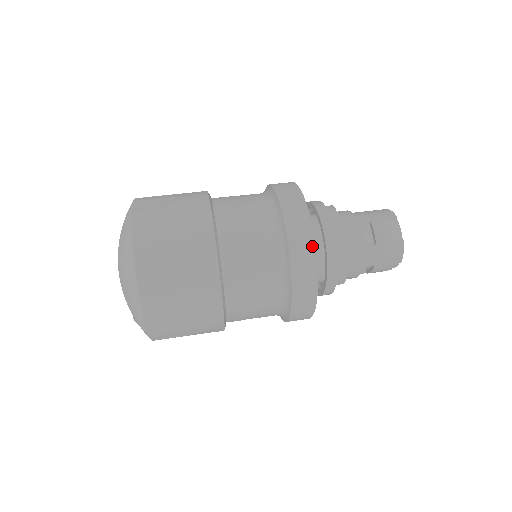
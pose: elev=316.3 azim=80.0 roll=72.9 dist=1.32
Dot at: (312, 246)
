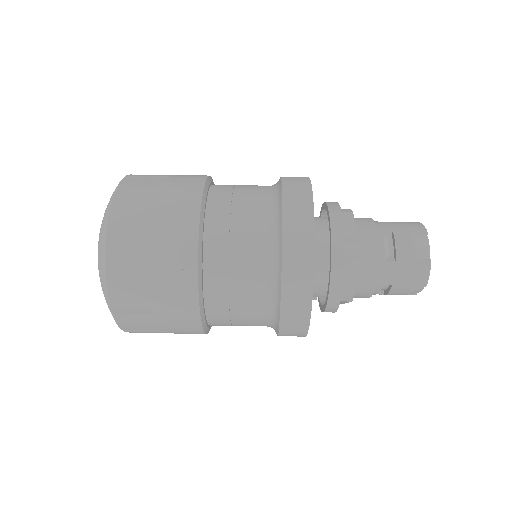
Dot at: (310, 248)
